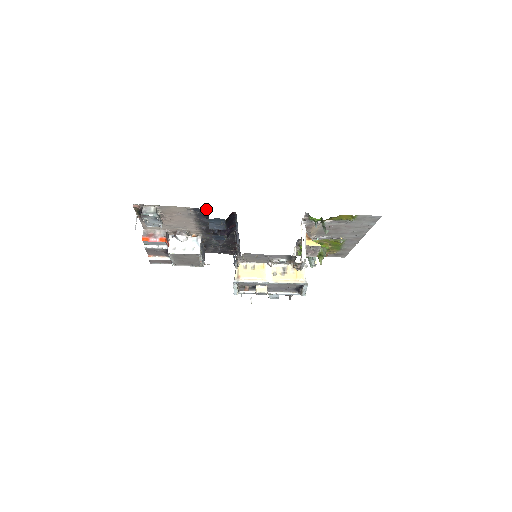
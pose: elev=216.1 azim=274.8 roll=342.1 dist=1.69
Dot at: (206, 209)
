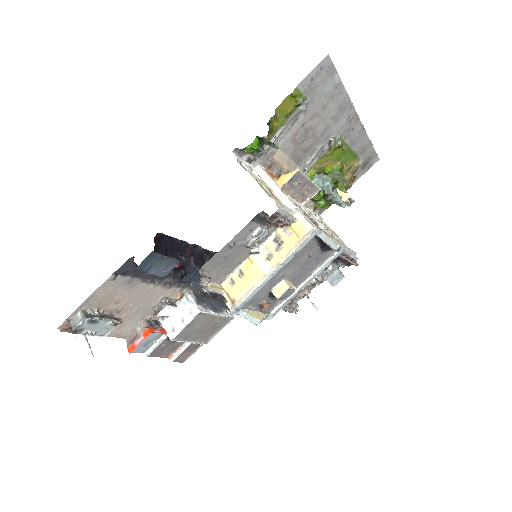
Dot at: (127, 261)
